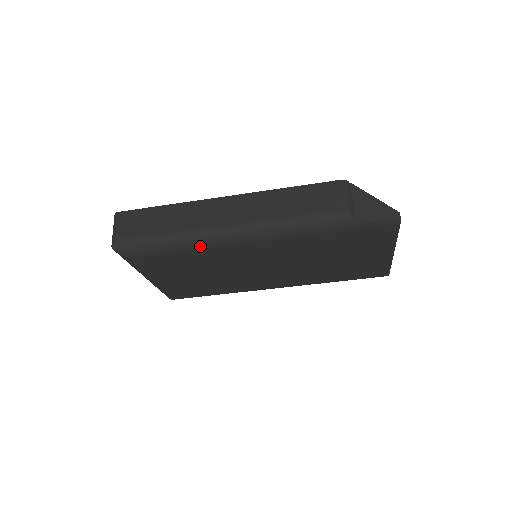
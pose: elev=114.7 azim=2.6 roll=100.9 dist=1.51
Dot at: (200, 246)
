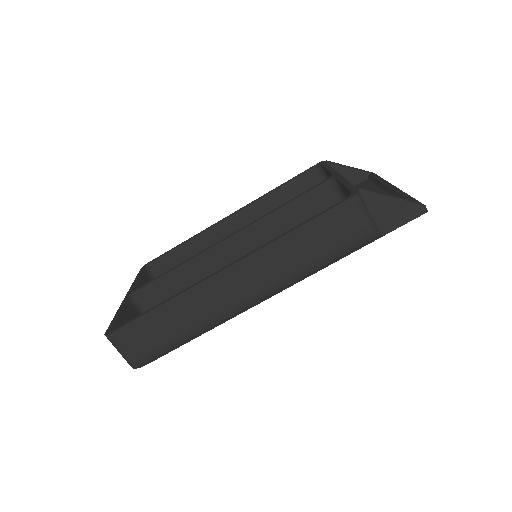
Dot at: (224, 322)
